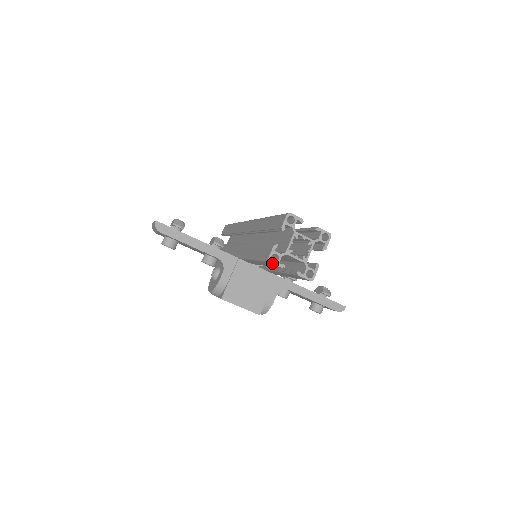
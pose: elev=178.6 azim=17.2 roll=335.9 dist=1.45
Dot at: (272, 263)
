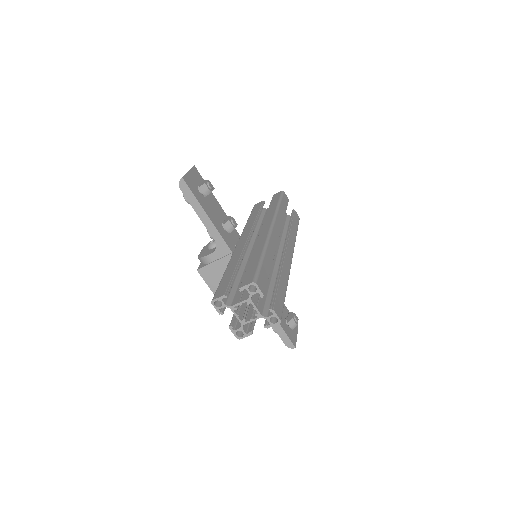
Dot at: (213, 305)
